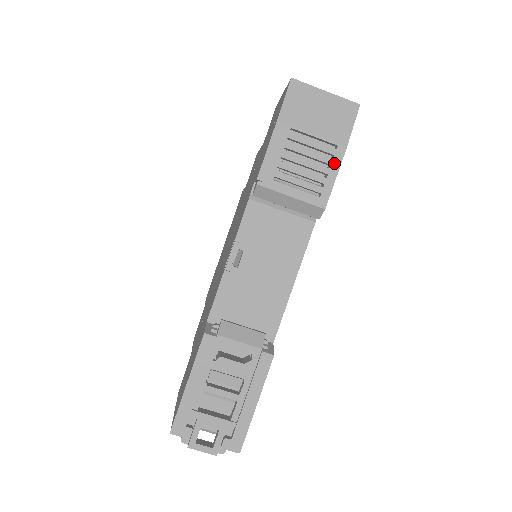
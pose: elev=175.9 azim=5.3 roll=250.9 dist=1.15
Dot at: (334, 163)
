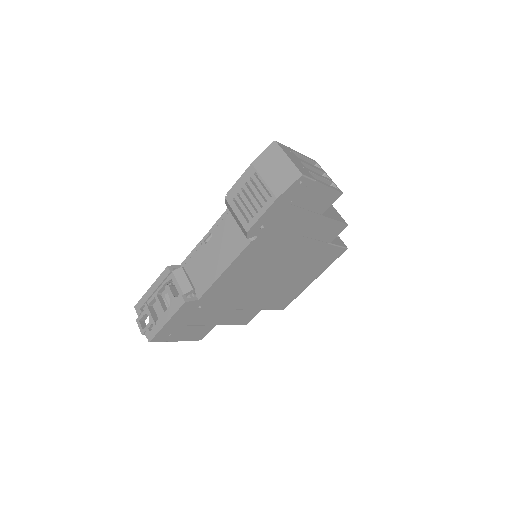
Dot at: (265, 206)
